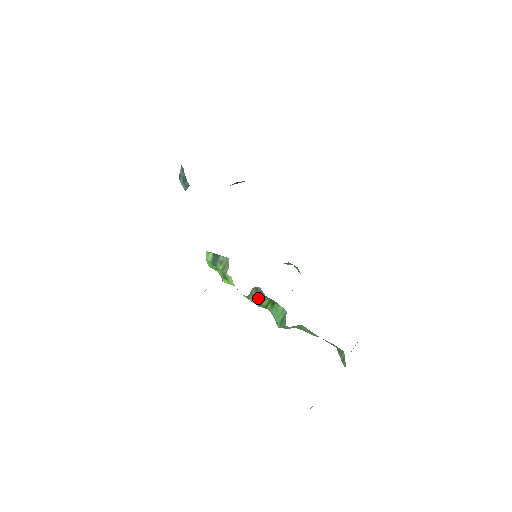
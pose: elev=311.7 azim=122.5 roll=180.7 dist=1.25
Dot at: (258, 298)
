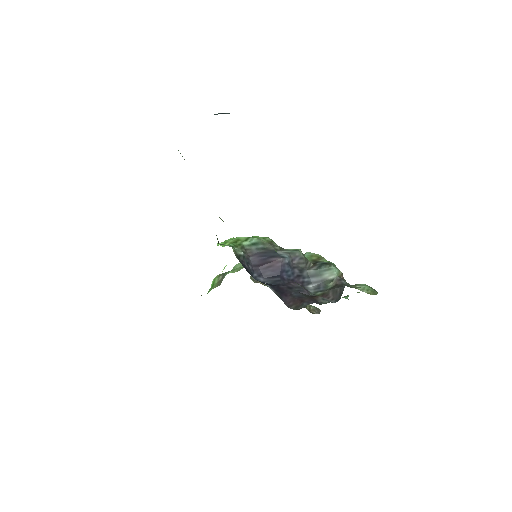
Dot at: occluded
